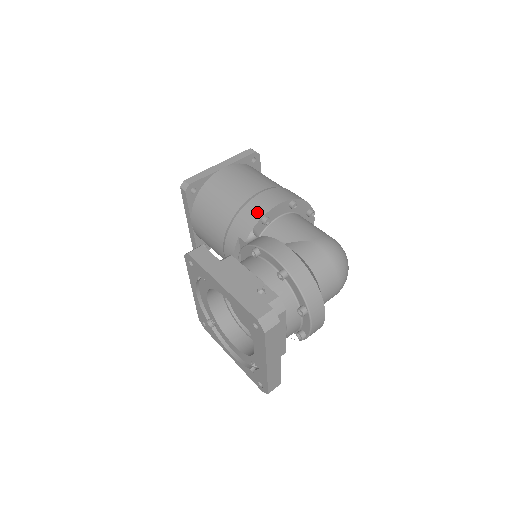
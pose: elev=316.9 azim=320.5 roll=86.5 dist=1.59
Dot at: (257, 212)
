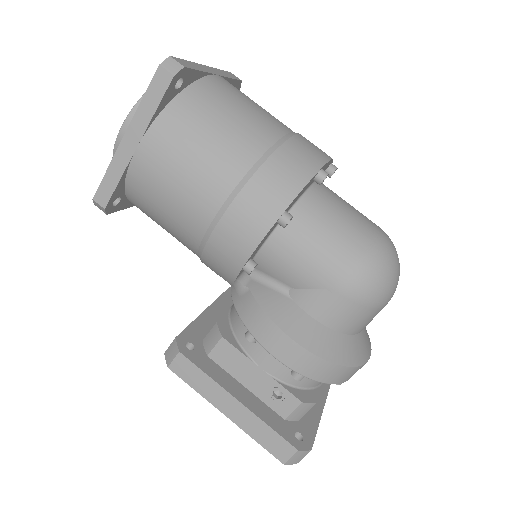
Dot at: (230, 260)
